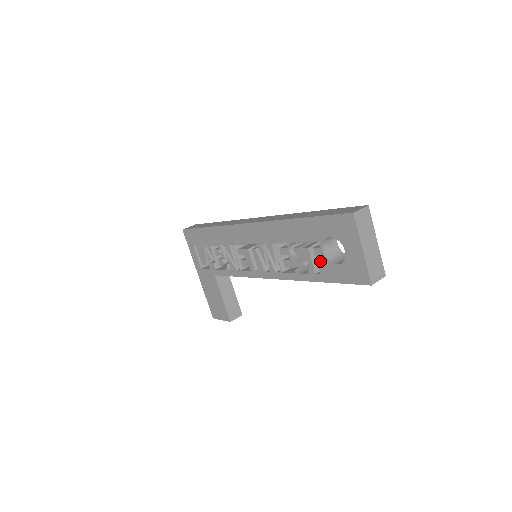
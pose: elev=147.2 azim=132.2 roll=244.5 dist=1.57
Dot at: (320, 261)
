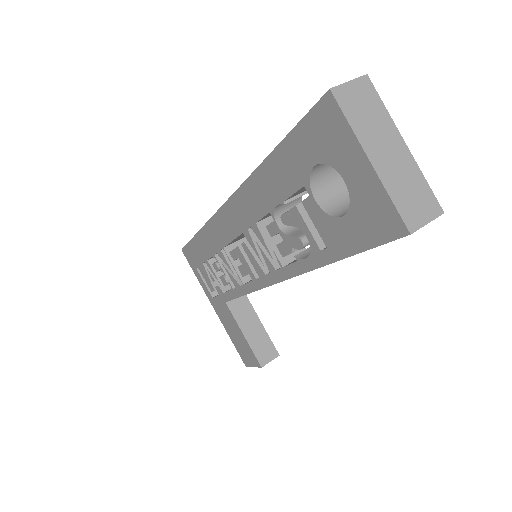
Dot at: (318, 222)
